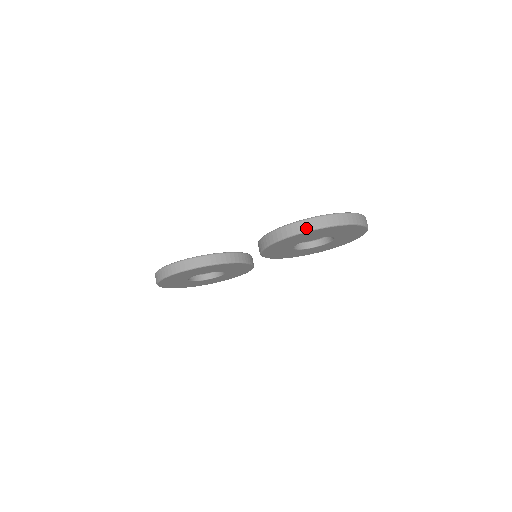
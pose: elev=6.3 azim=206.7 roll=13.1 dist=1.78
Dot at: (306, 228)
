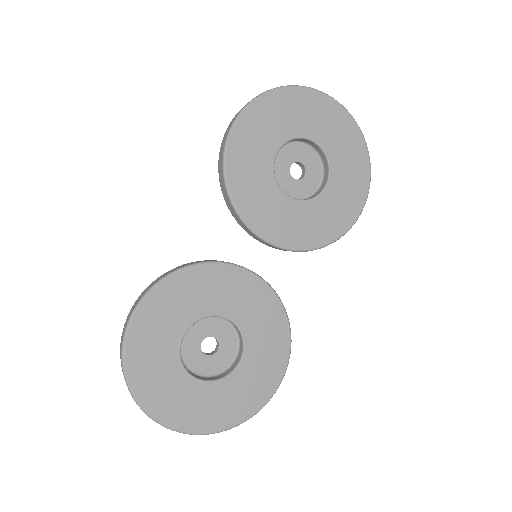
Dot at: (242, 108)
